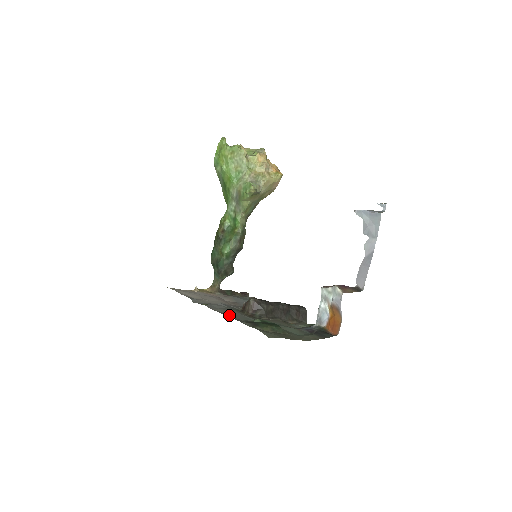
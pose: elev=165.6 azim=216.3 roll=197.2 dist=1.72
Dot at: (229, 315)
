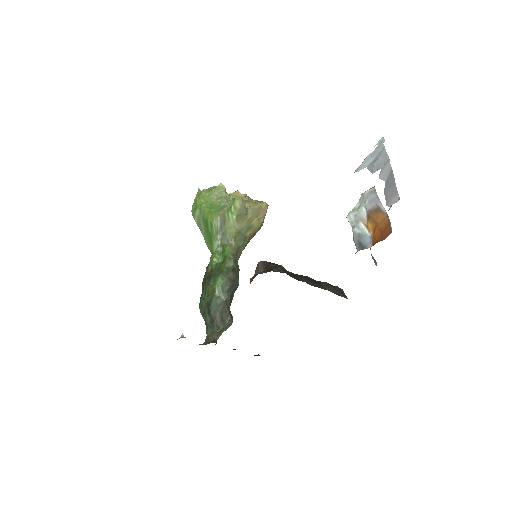
Dot at: occluded
